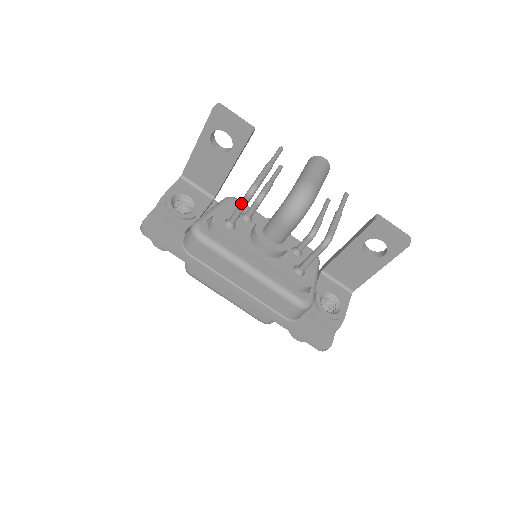
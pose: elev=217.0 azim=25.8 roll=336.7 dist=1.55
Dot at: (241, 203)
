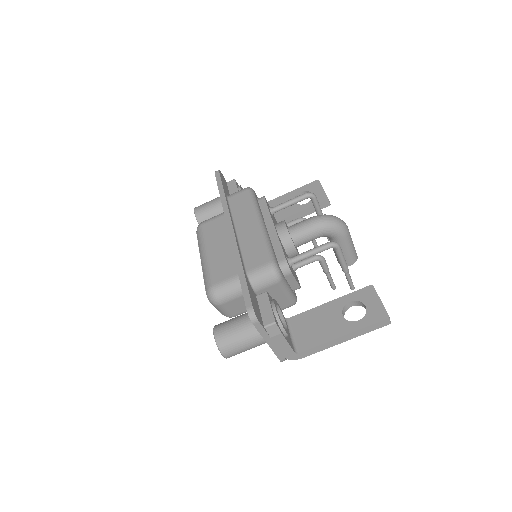
Dot at: (296, 197)
